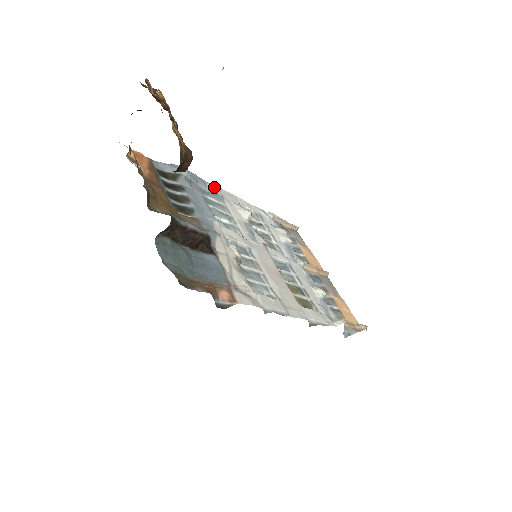
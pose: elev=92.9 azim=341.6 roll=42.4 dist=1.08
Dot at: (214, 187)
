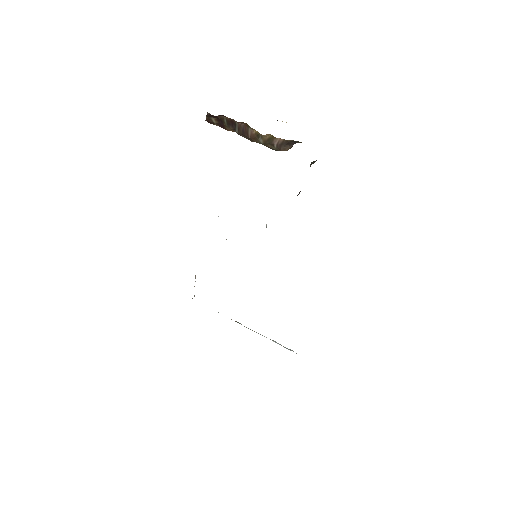
Dot at: occluded
